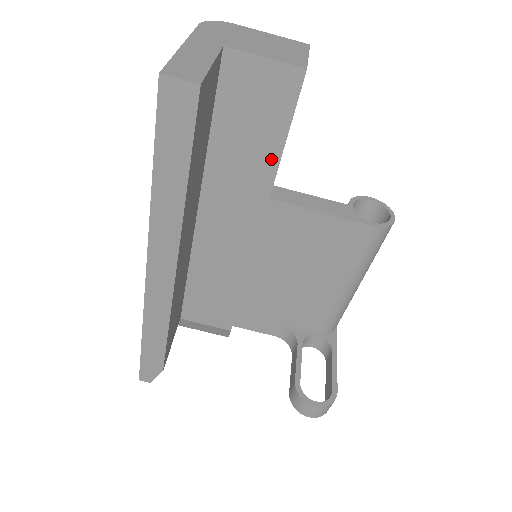
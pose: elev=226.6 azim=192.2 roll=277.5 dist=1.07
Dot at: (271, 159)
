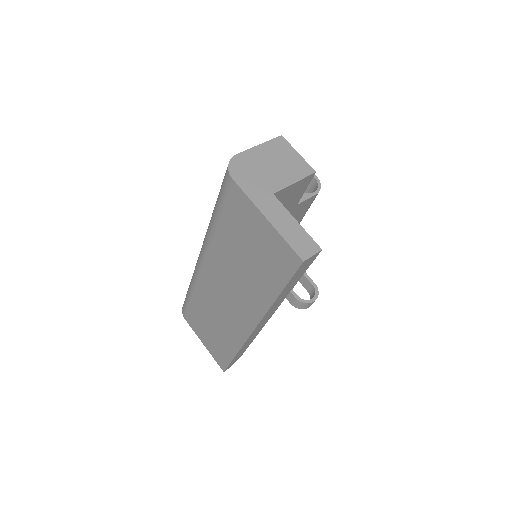
Dot at: occluded
